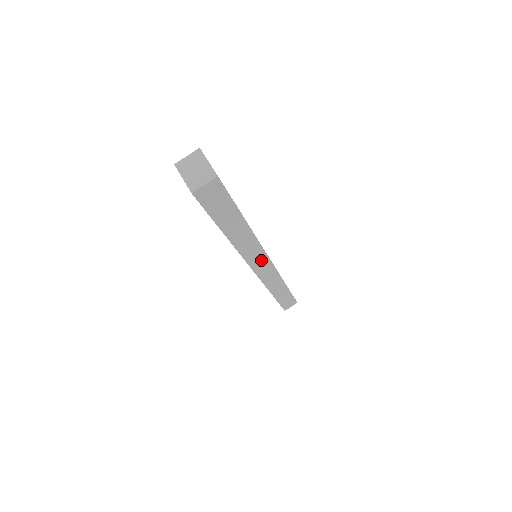
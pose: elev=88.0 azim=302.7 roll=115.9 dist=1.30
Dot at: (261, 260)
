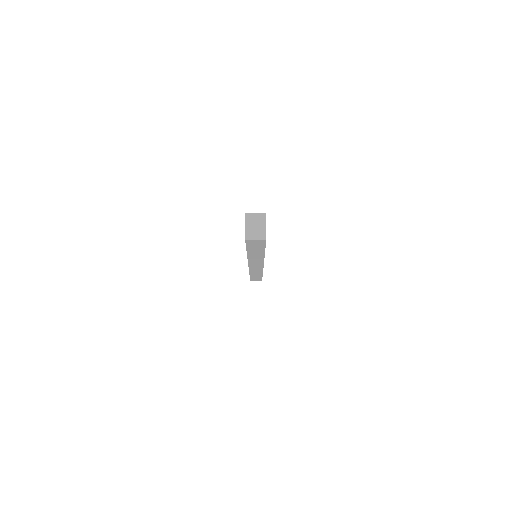
Dot at: (258, 264)
